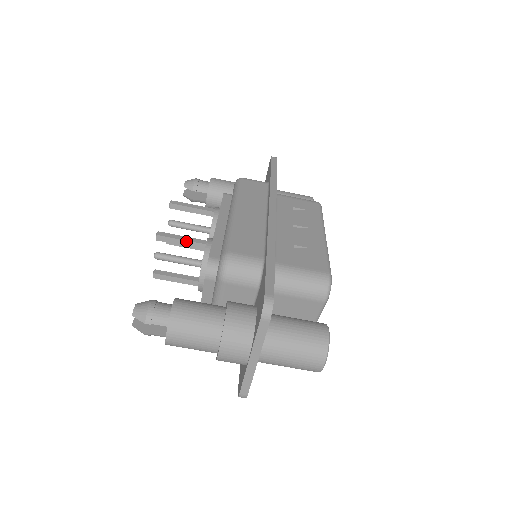
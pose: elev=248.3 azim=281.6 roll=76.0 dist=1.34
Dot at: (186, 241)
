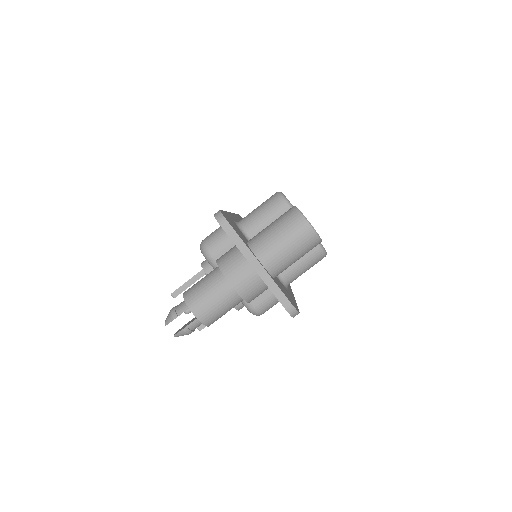
Dot at: (191, 279)
